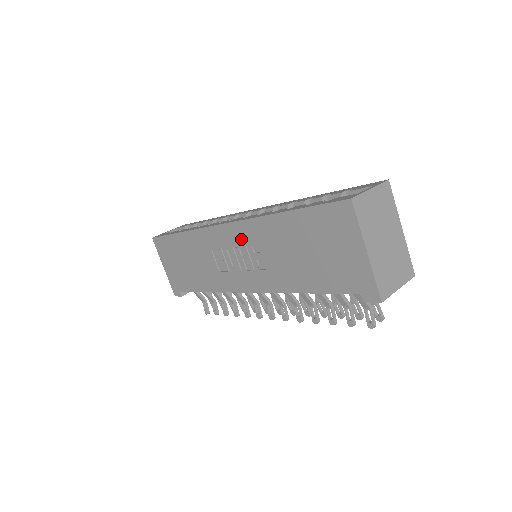
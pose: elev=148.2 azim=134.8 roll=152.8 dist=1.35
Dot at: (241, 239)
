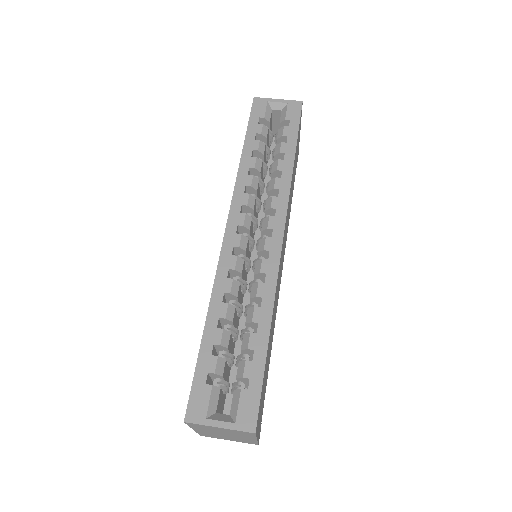
Dot at: occluded
